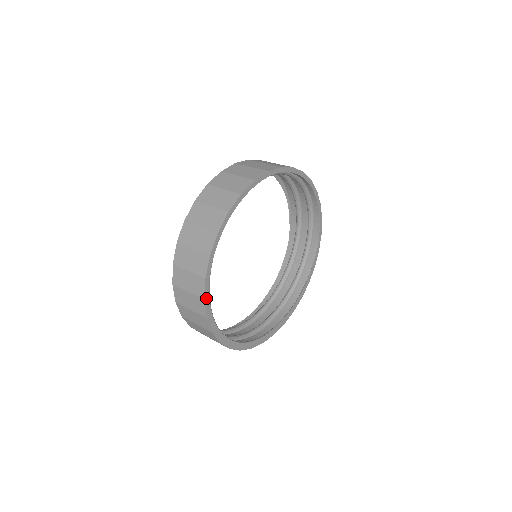
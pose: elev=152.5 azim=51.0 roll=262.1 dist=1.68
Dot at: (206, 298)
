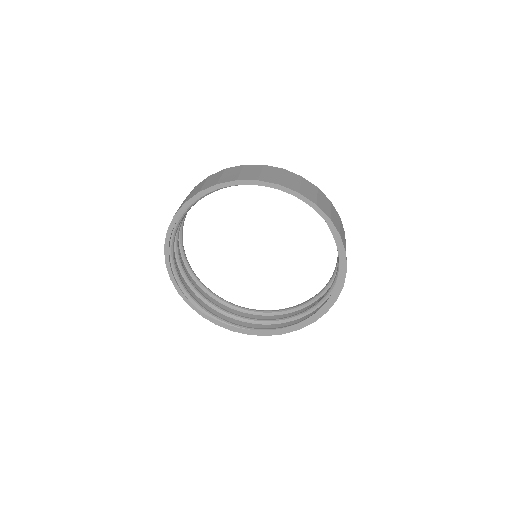
Dot at: (203, 315)
